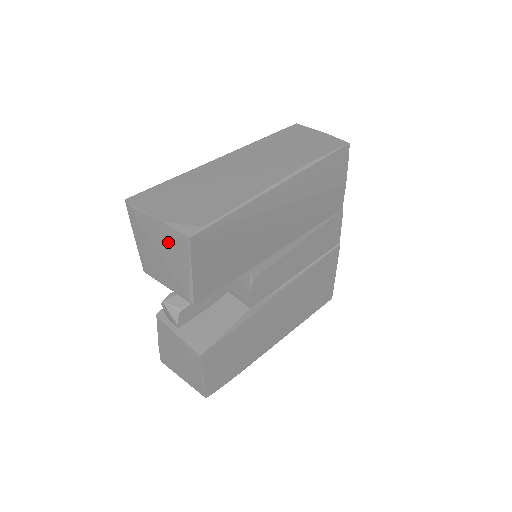
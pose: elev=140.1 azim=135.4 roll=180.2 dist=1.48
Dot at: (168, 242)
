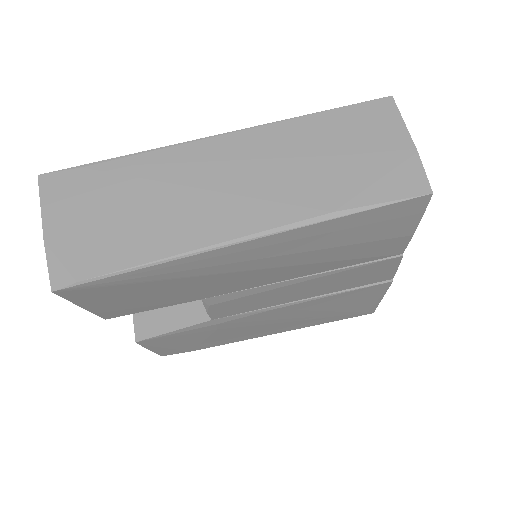
Dot at: occluded
